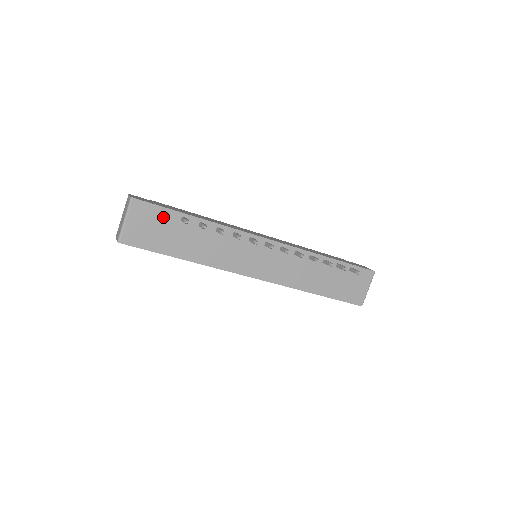
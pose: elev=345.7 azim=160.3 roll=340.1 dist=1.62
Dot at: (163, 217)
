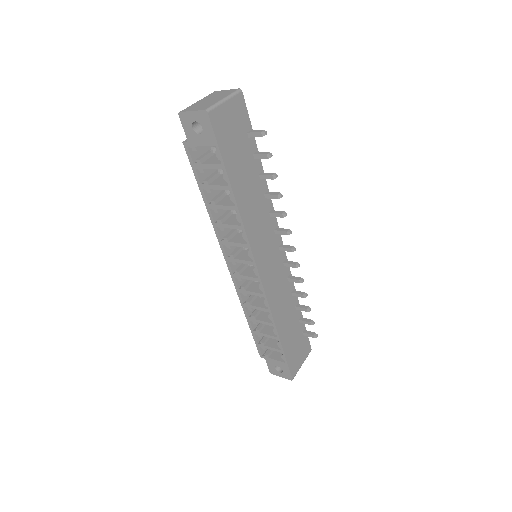
Dot at: (246, 135)
